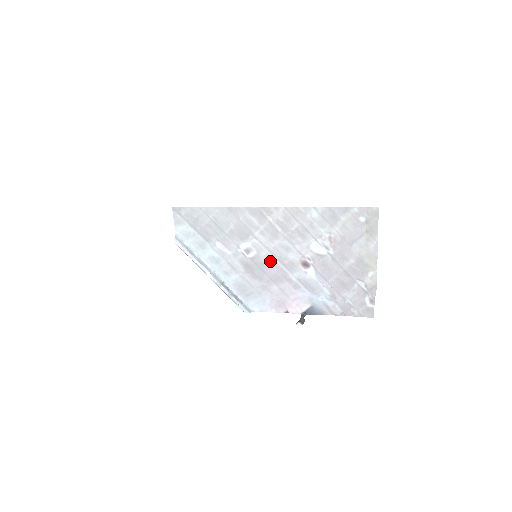
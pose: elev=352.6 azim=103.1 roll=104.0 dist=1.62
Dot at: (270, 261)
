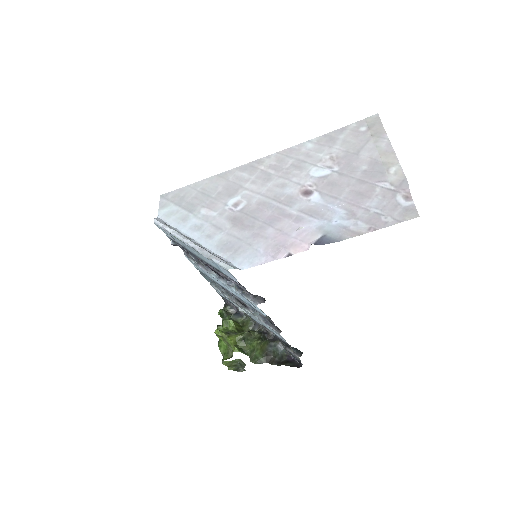
Dot at: (263, 205)
